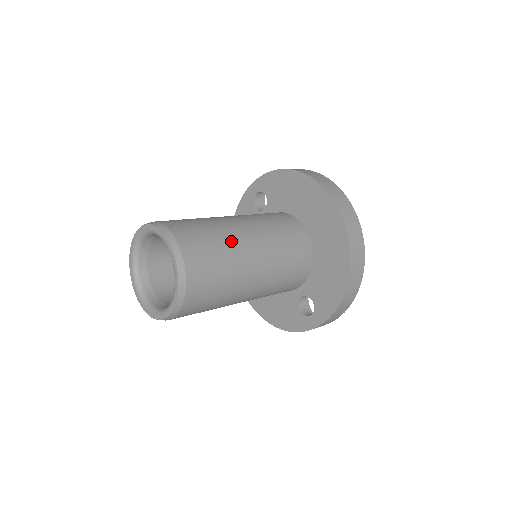
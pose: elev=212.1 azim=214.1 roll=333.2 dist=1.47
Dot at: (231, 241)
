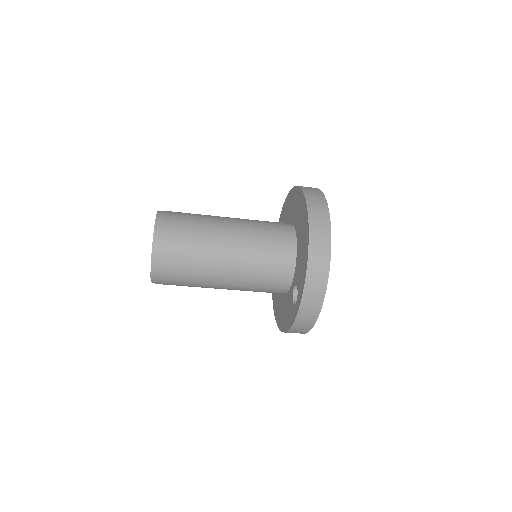
Dot at: (209, 221)
